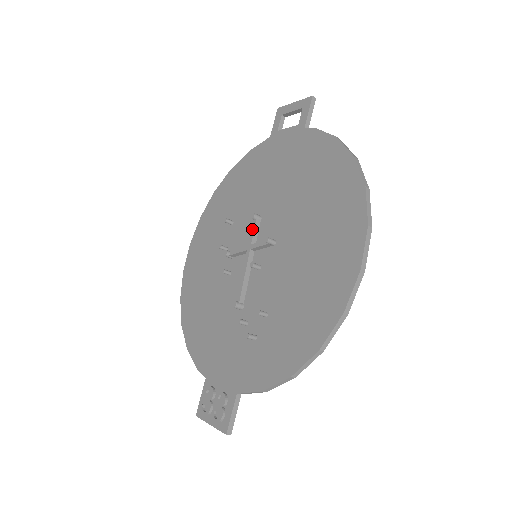
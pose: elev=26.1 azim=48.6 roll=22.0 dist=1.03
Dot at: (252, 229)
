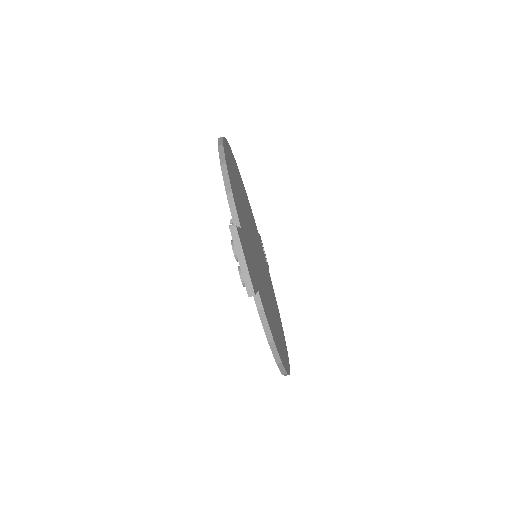
Dot at: occluded
